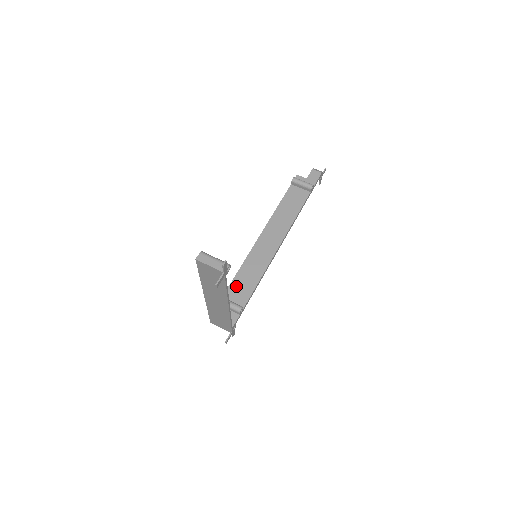
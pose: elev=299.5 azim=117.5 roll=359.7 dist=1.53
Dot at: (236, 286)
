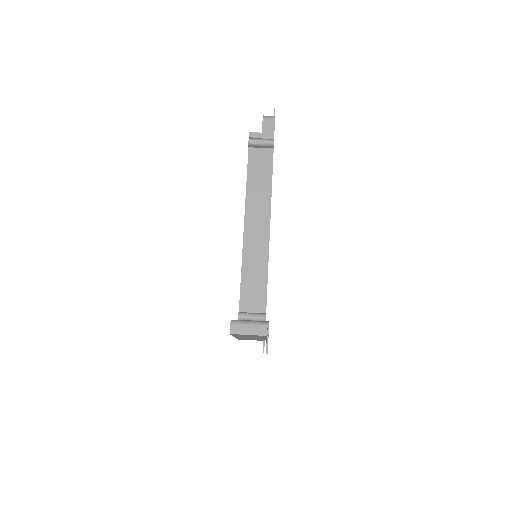
Dot at: (247, 293)
